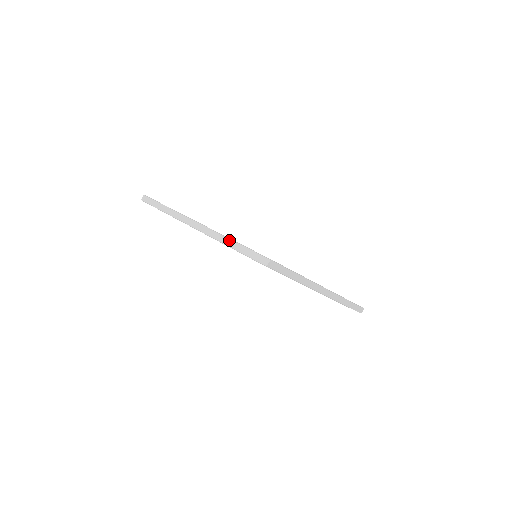
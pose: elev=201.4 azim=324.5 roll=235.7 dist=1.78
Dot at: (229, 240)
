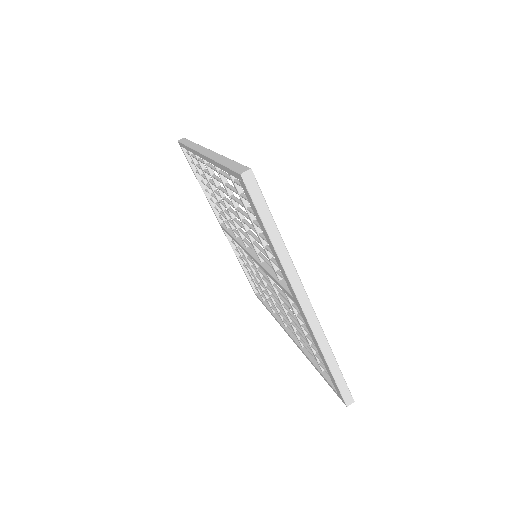
Dot at: (224, 157)
